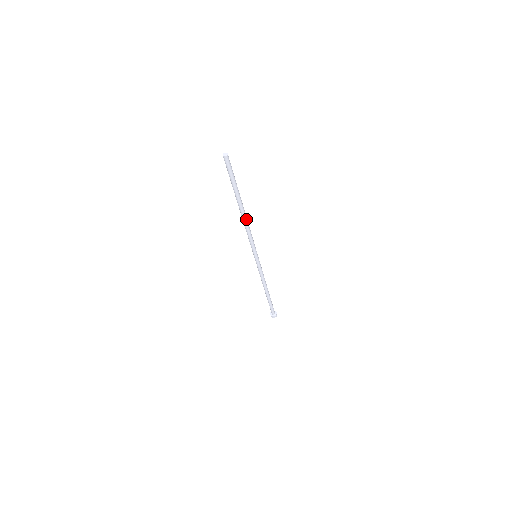
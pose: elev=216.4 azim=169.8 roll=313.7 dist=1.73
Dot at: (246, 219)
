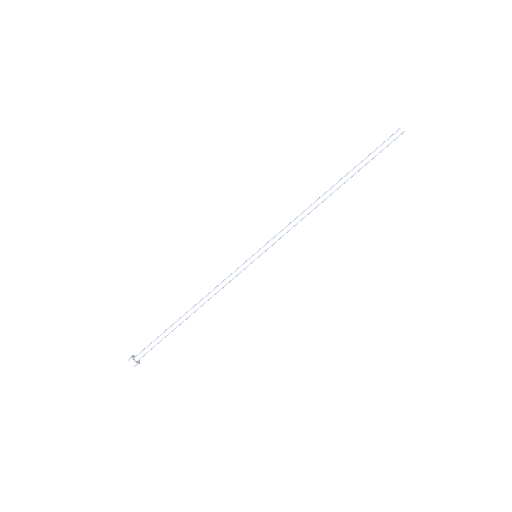
Dot at: (319, 204)
